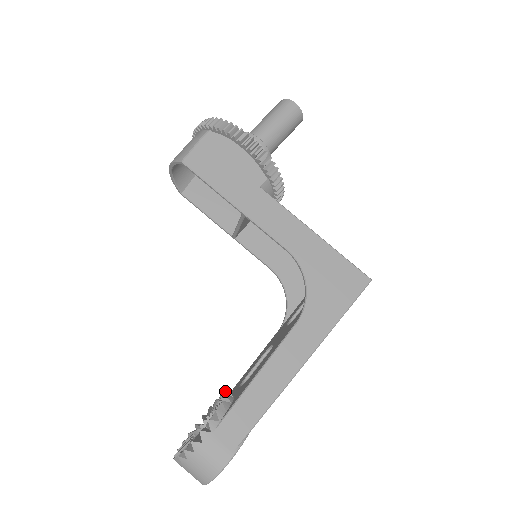
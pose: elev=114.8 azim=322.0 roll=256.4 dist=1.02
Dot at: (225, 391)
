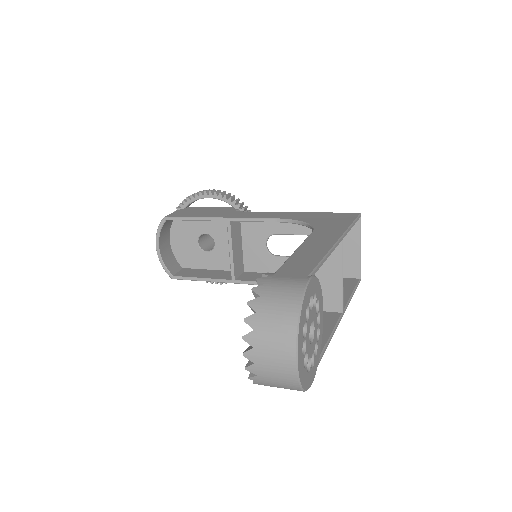
Dot at: occluded
